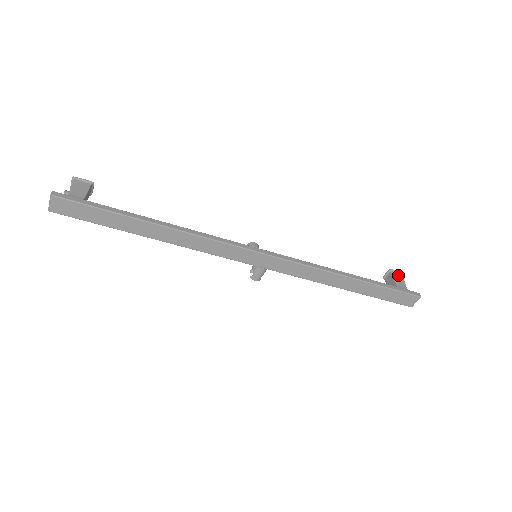
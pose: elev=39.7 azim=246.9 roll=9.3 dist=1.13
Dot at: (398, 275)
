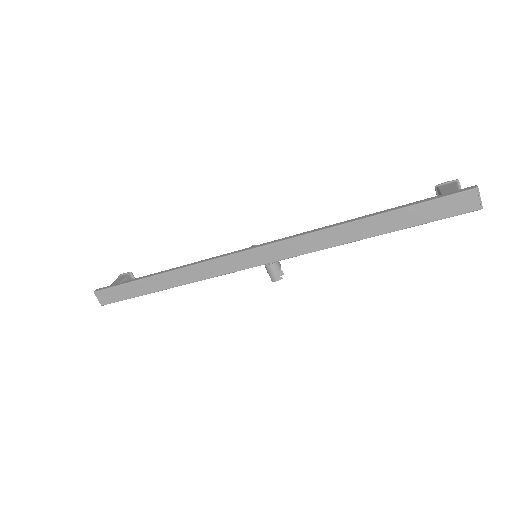
Dot at: (448, 185)
